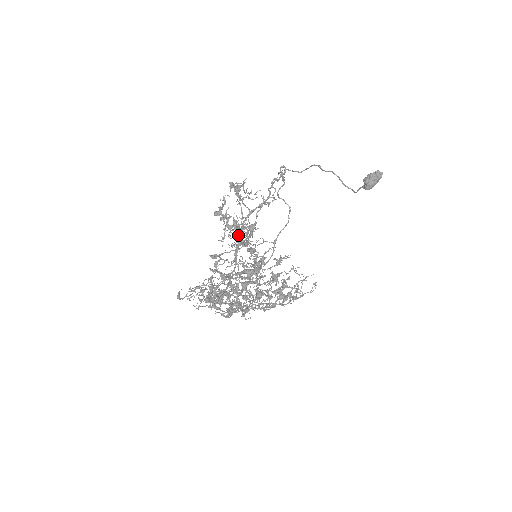
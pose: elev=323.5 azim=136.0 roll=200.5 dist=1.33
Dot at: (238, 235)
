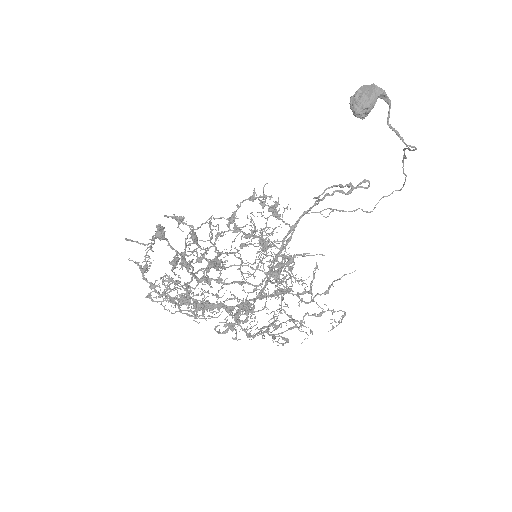
Dot at: occluded
